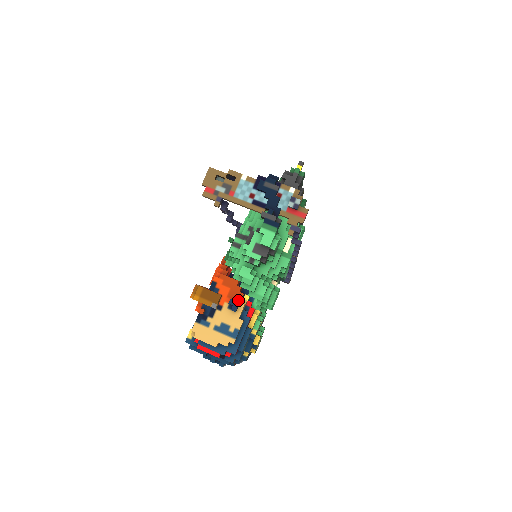
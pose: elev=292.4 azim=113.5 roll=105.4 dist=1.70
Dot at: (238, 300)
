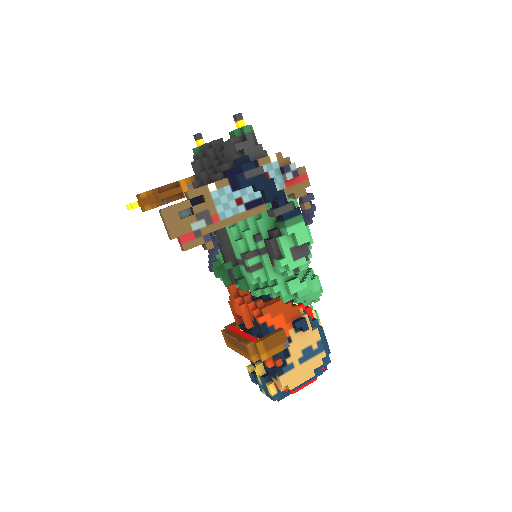
Dot at: (298, 316)
